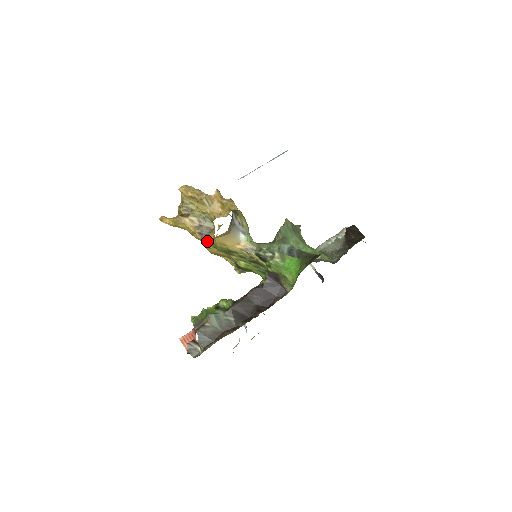
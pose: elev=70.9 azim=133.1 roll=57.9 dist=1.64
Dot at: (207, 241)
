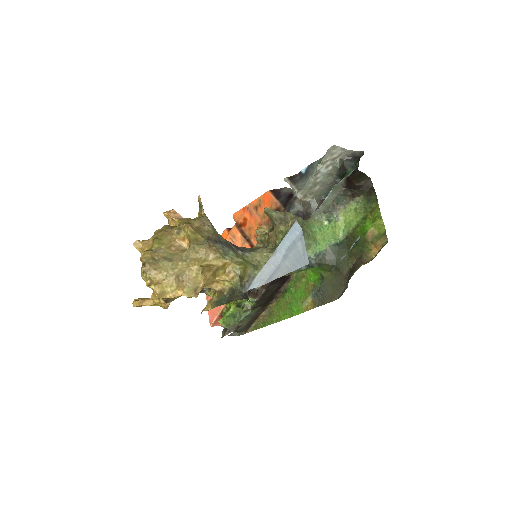
Dot at: (209, 295)
